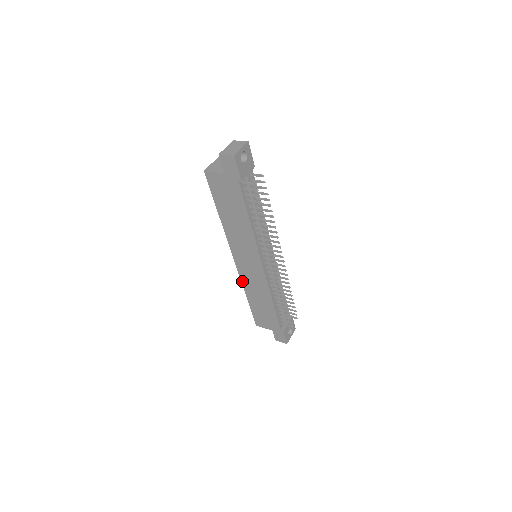
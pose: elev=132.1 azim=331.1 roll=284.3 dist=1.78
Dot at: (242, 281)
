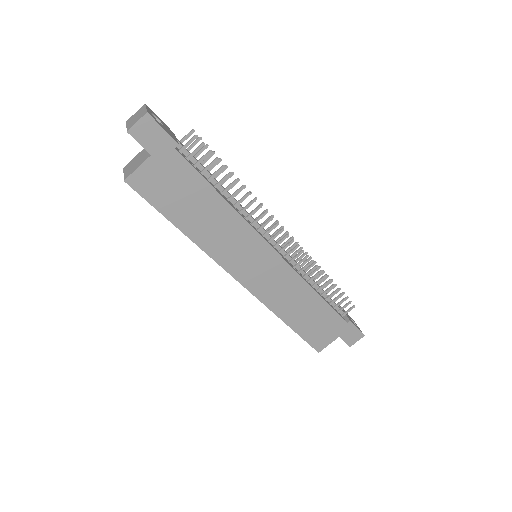
Dot at: (266, 304)
